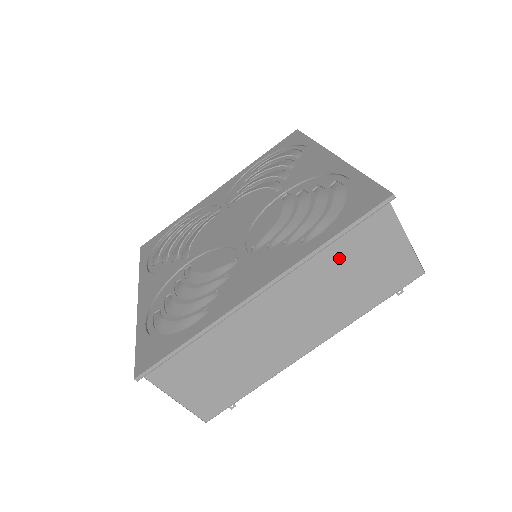
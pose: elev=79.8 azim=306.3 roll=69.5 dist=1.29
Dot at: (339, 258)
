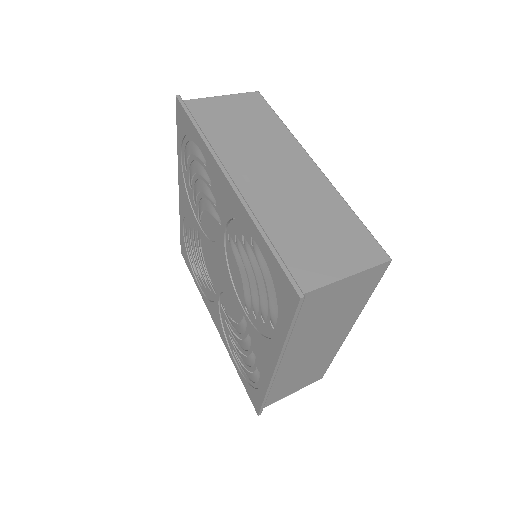
Dot at: (307, 324)
